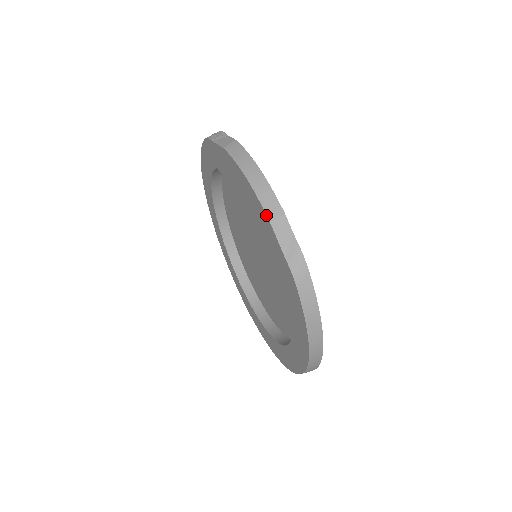
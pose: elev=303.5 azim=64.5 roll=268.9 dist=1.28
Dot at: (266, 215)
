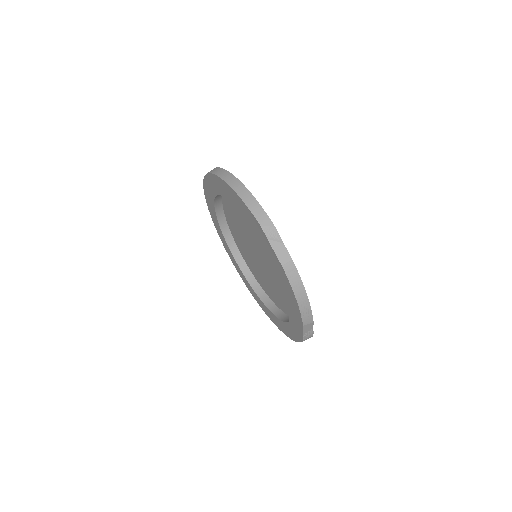
Dot at: (302, 323)
